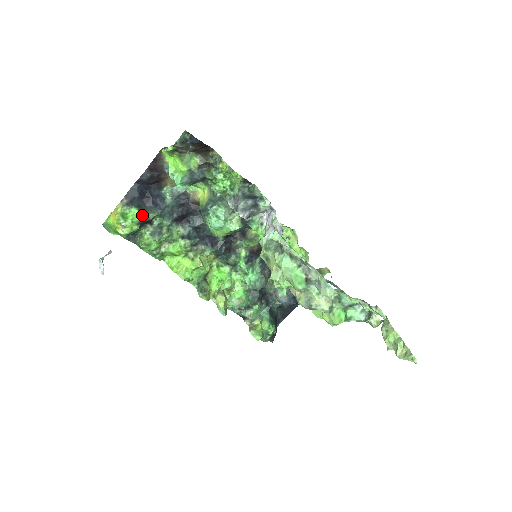
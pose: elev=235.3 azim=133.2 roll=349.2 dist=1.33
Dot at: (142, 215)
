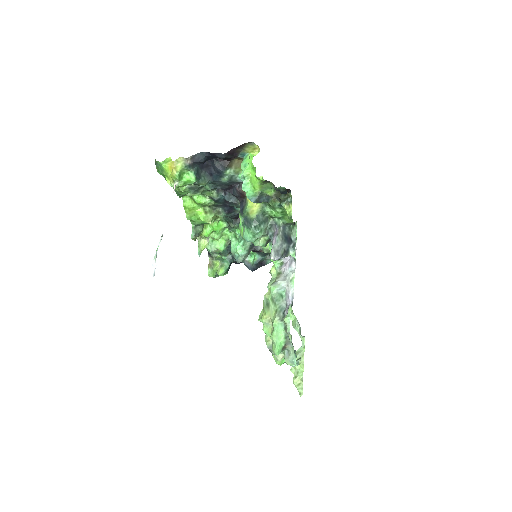
Dot at: (195, 181)
